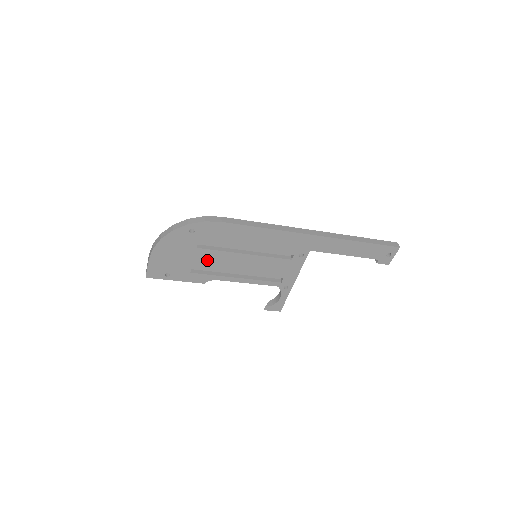
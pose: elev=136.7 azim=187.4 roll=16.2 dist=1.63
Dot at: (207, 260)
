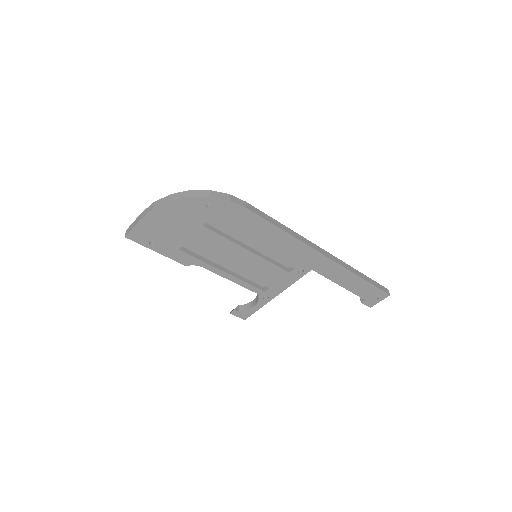
Dot at: (205, 242)
